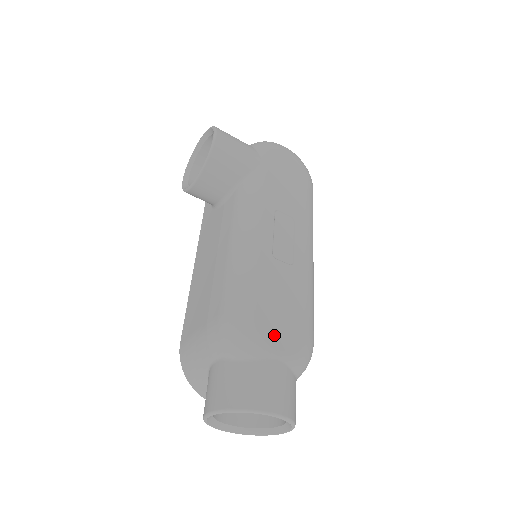
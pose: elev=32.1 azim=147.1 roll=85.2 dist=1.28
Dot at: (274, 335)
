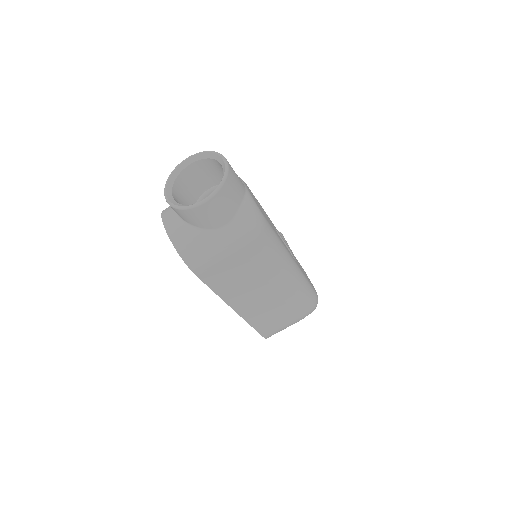
Dot at: (251, 193)
